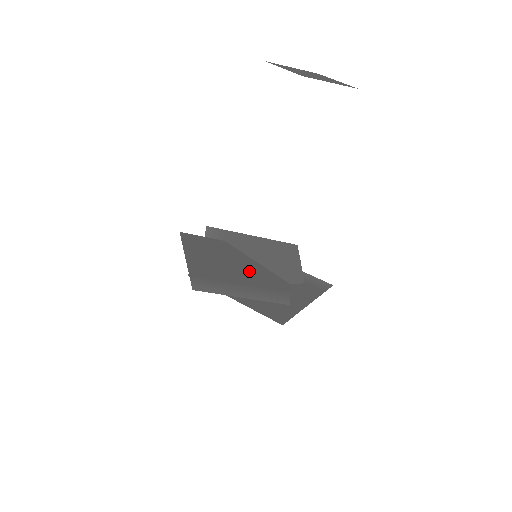
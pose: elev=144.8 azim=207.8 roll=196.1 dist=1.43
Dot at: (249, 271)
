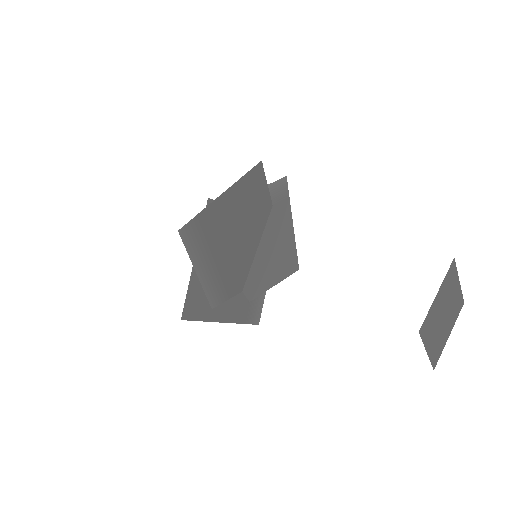
Dot at: (239, 253)
